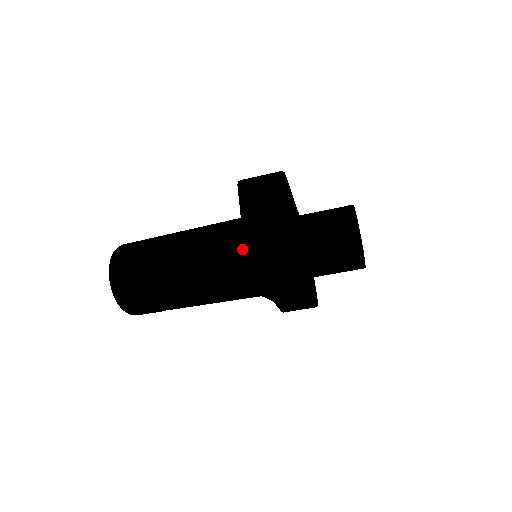
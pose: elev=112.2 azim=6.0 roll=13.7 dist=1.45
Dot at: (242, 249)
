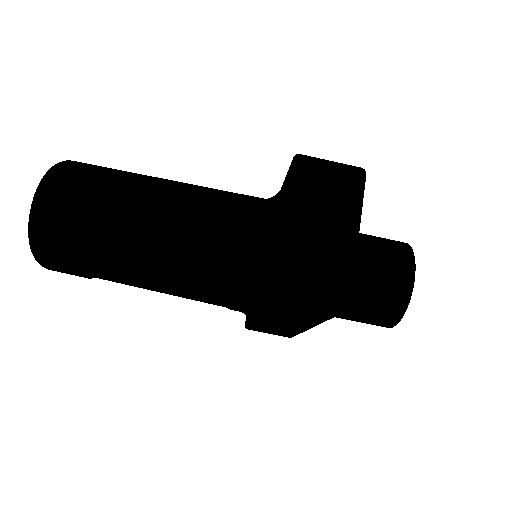
Dot at: (254, 248)
